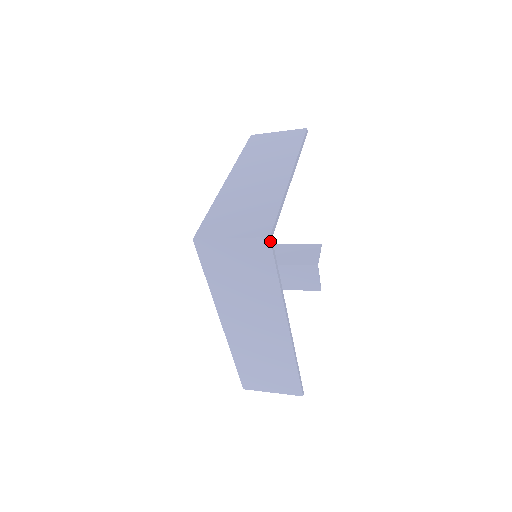
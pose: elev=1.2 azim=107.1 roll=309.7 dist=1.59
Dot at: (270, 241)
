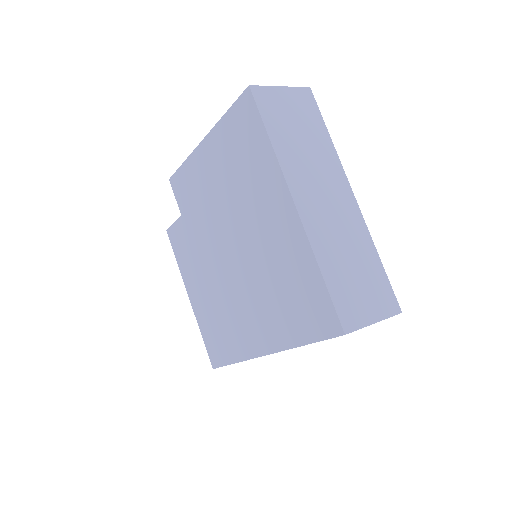
Dot at: occluded
